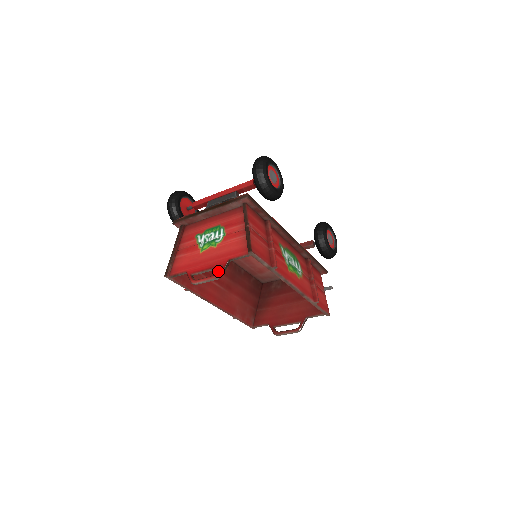
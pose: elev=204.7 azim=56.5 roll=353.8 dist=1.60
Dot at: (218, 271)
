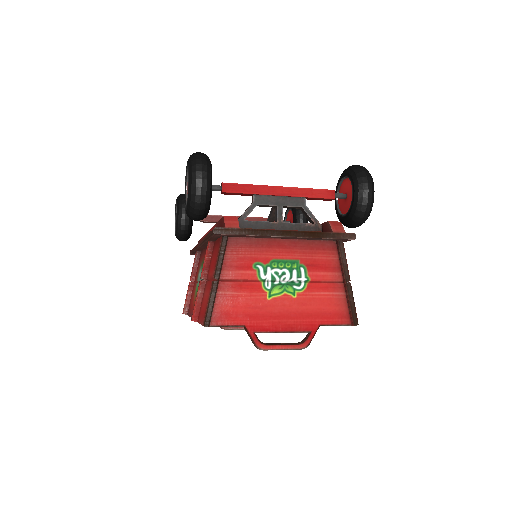
Dot at: occluded
